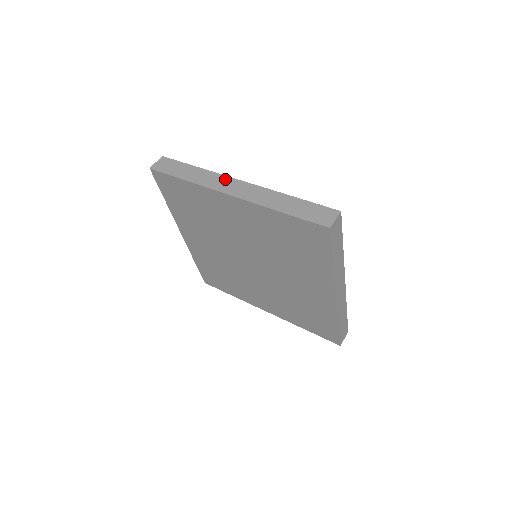
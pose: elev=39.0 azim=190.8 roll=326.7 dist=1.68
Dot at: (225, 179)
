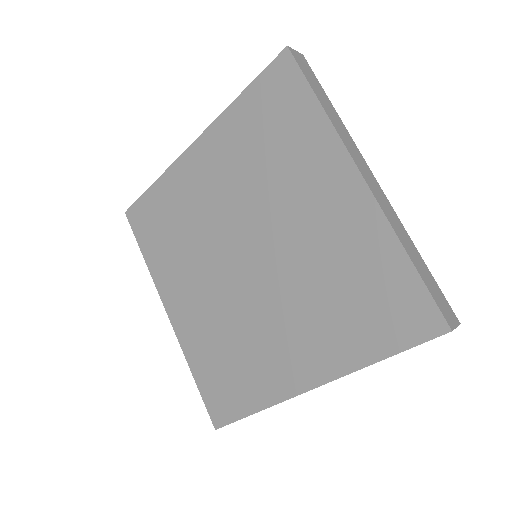
Dot at: (361, 156)
